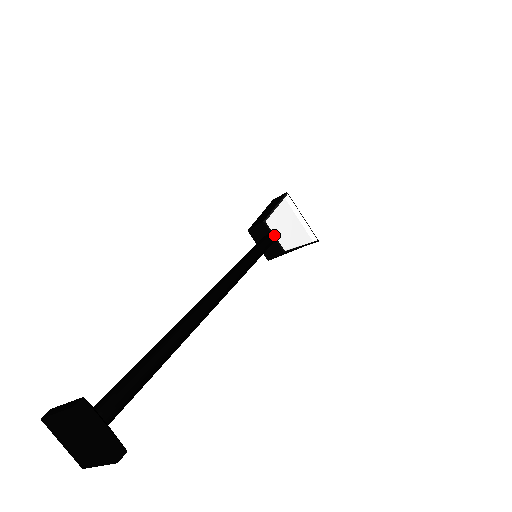
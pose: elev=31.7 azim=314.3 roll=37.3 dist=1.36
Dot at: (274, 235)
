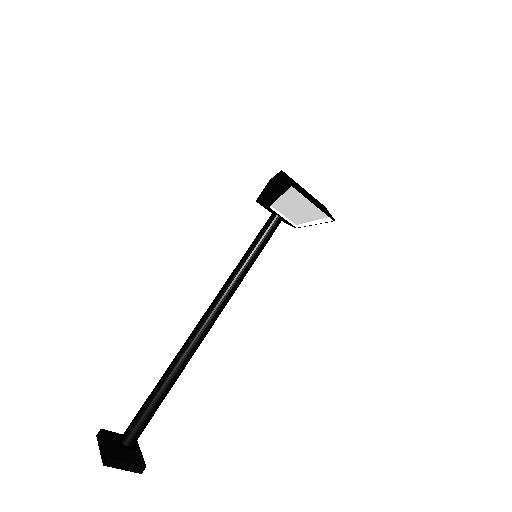
Dot at: (282, 217)
